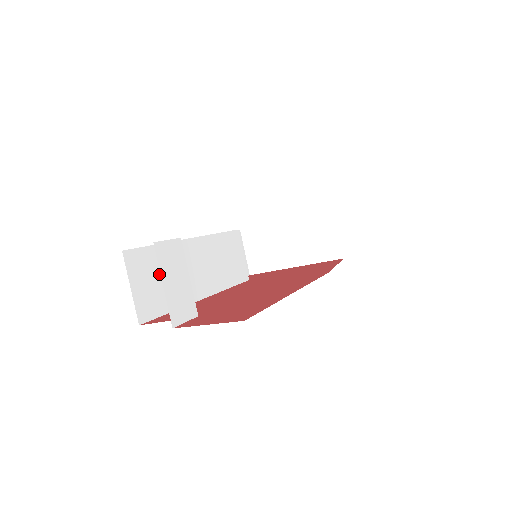
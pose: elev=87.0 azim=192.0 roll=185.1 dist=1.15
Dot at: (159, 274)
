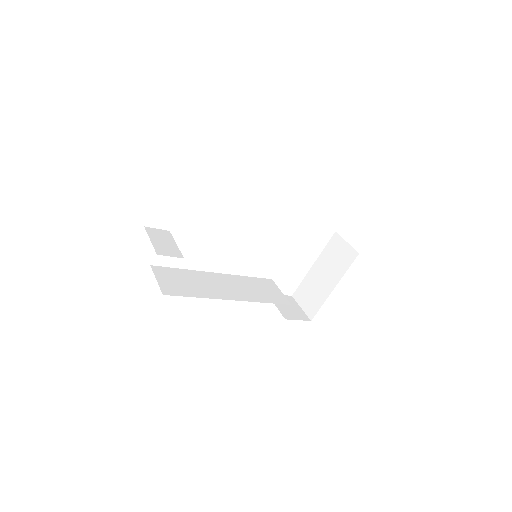
Dot at: (183, 280)
